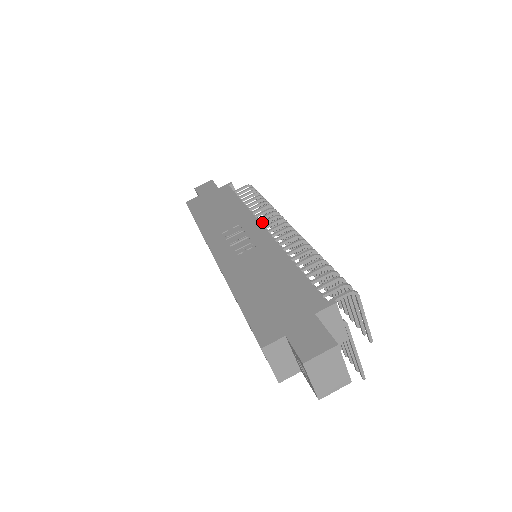
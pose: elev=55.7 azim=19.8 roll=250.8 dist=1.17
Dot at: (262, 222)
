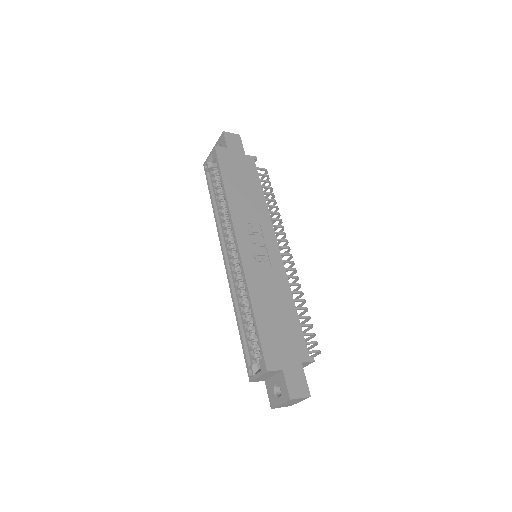
Dot at: occluded
